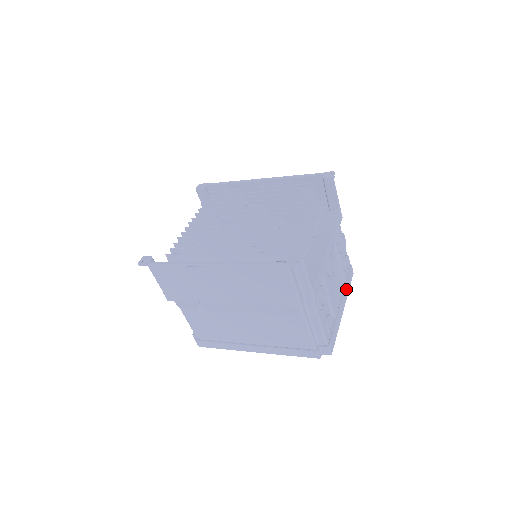
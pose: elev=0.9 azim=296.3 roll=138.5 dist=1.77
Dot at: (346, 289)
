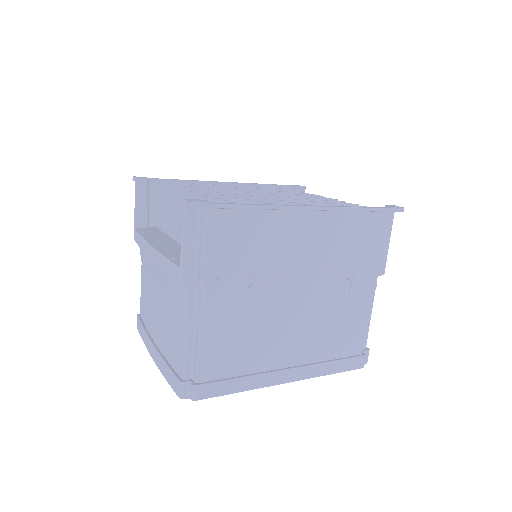
Dot at: occluded
